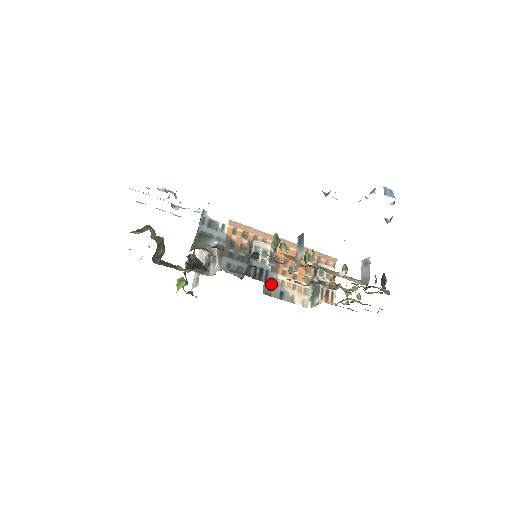
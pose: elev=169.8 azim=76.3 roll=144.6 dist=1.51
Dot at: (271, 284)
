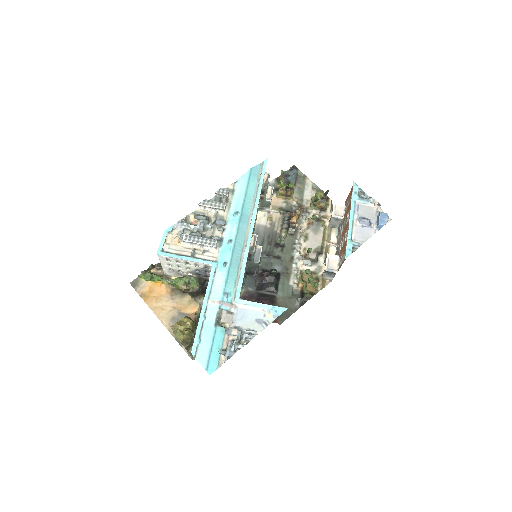
Dot at: occluded
